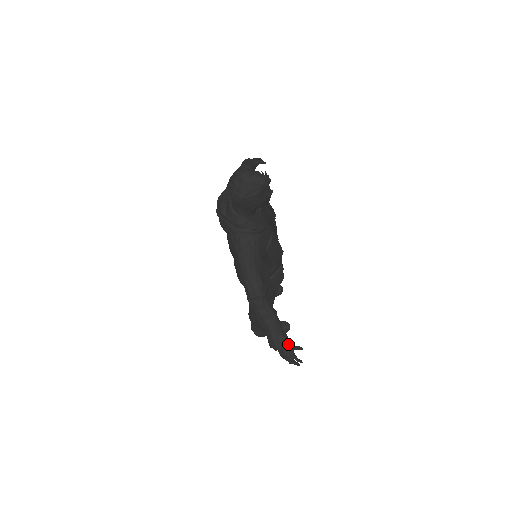
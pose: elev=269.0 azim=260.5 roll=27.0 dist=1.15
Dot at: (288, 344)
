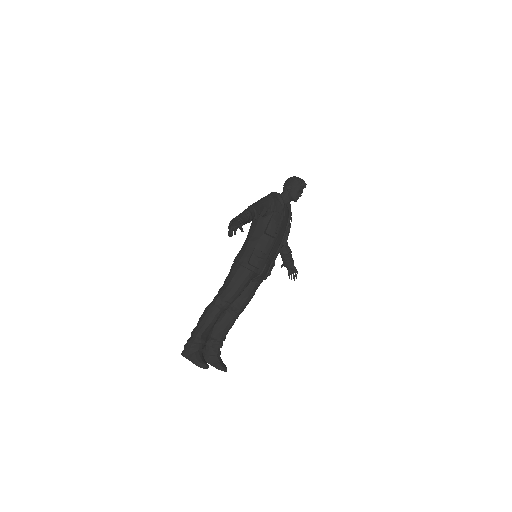
Dot at: (241, 223)
